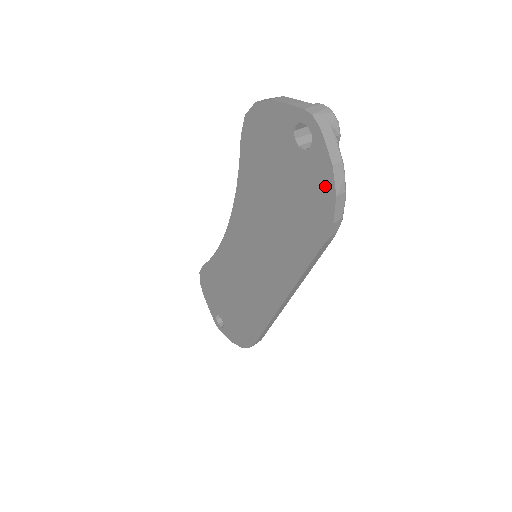
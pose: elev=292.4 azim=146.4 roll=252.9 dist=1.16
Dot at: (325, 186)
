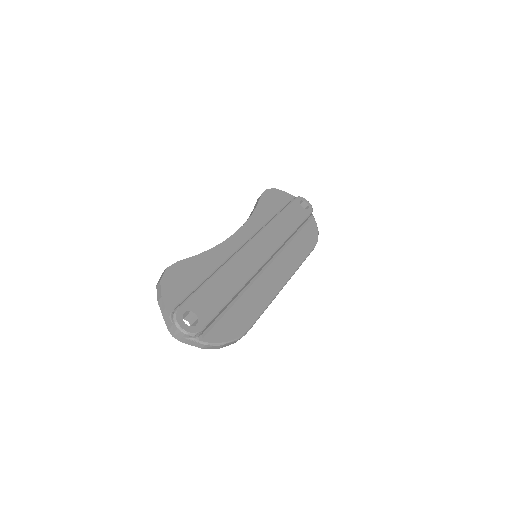
Dot at: occluded
